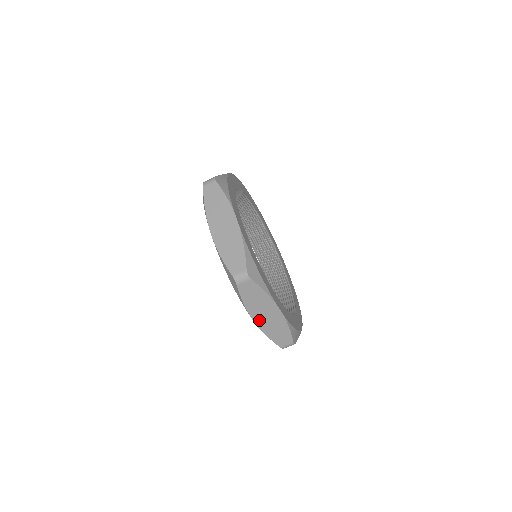
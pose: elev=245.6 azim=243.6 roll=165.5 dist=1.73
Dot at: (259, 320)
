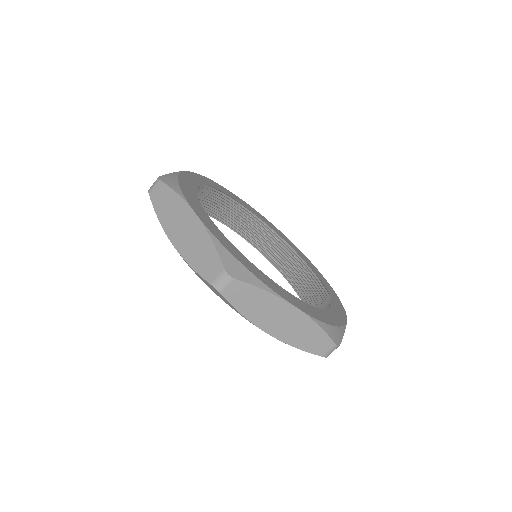
Dot at: (274, 330)
